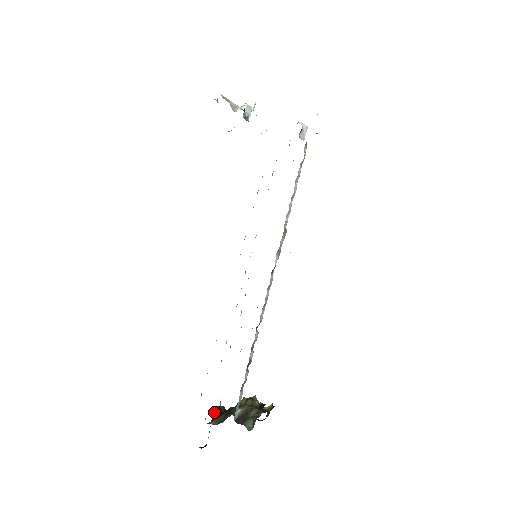
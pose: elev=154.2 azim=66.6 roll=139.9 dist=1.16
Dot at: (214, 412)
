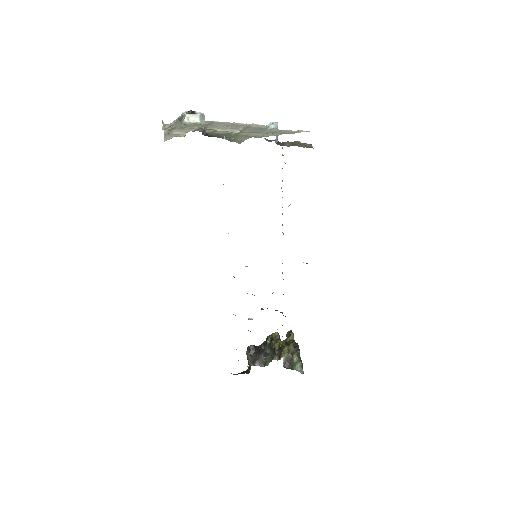
Dot at: (247, 351)
